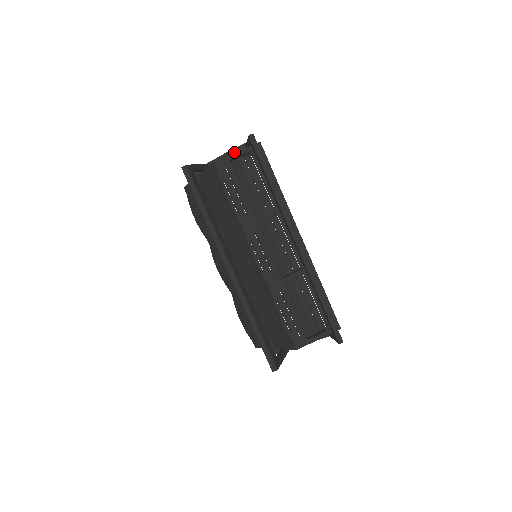
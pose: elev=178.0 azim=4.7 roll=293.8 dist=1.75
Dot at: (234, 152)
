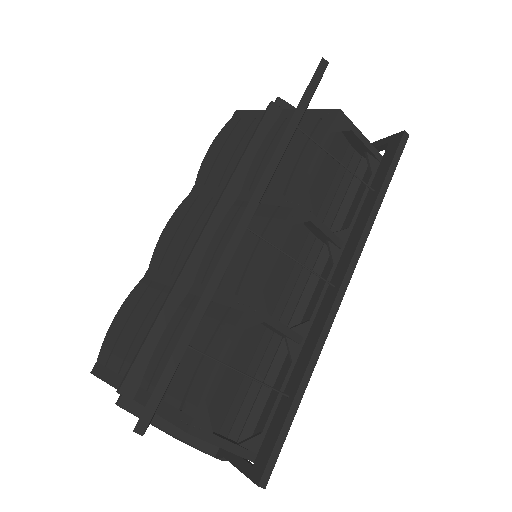
Dot at: occluded
